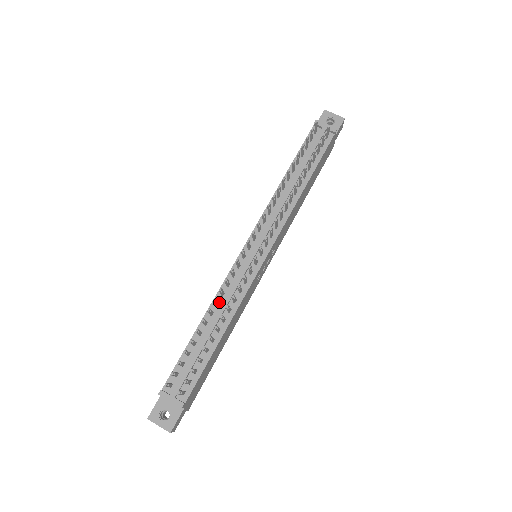
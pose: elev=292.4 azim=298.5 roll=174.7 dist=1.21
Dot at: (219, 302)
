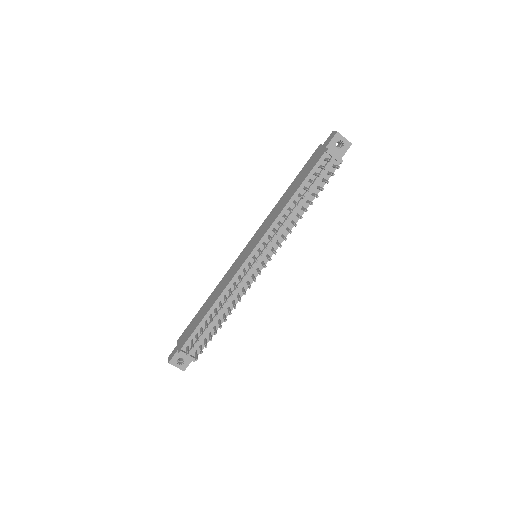
Dot at: (226, 295)
